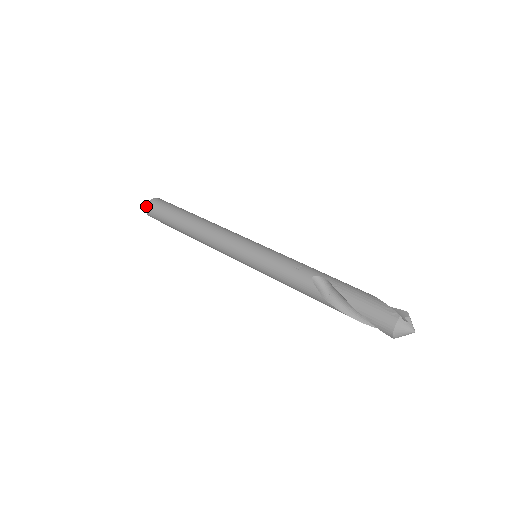
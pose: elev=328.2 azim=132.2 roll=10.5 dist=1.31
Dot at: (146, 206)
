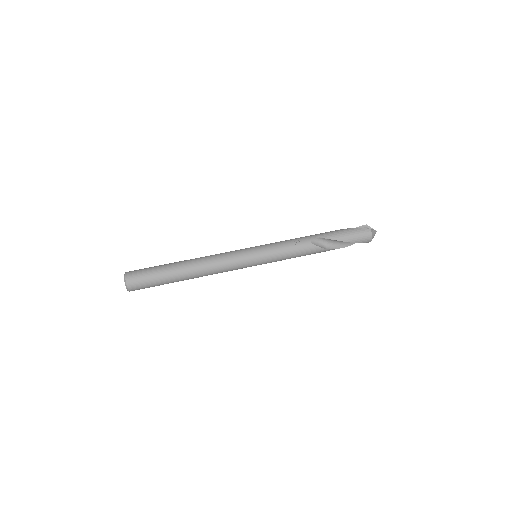
Dot at: (126, 286)
